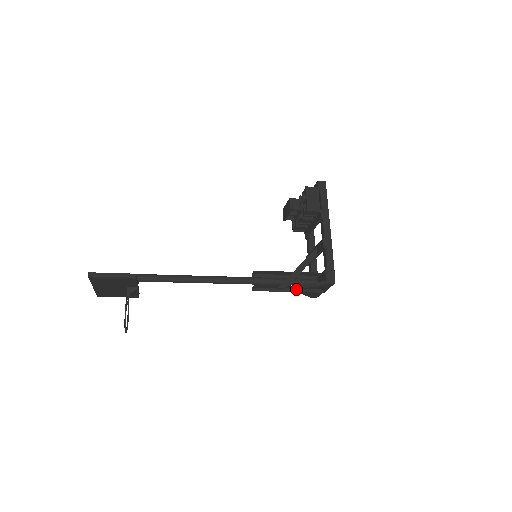
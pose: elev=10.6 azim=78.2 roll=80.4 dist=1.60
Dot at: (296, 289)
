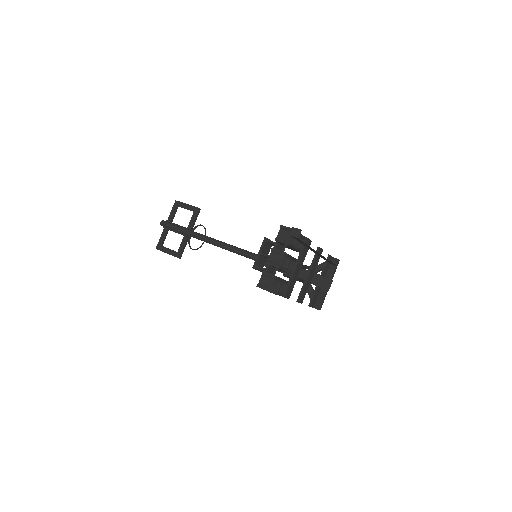
Dot at: occluded
